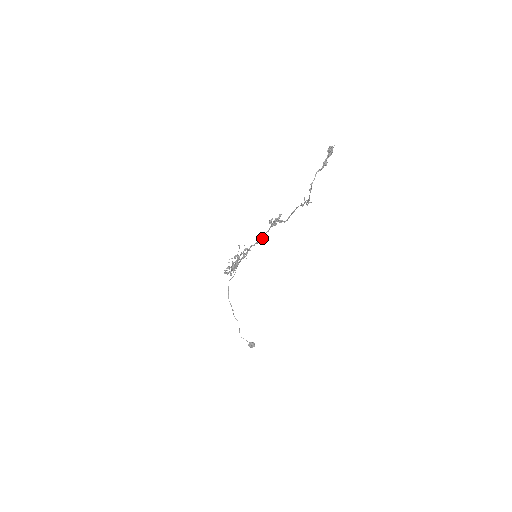
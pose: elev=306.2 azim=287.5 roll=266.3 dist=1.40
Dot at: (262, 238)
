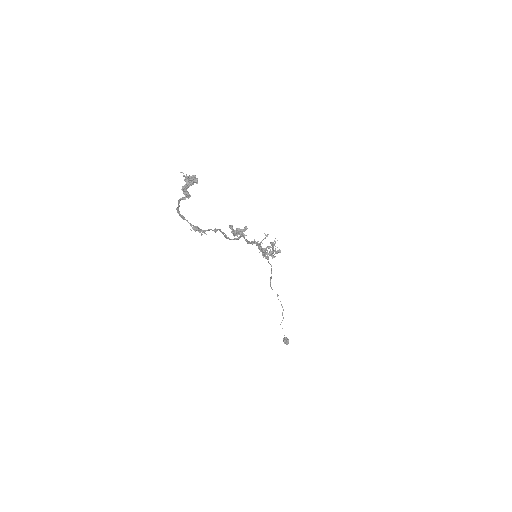
Dot at: (247, 241)
